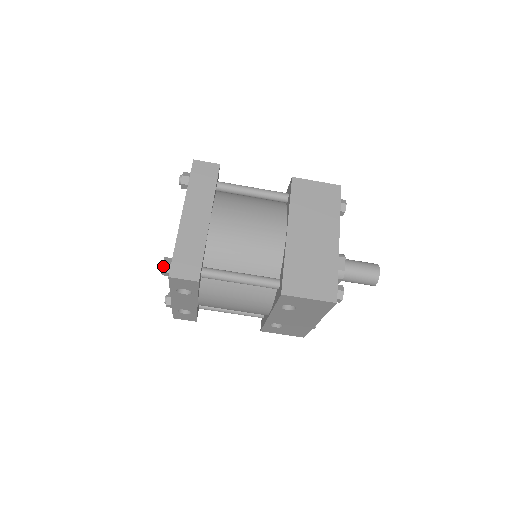
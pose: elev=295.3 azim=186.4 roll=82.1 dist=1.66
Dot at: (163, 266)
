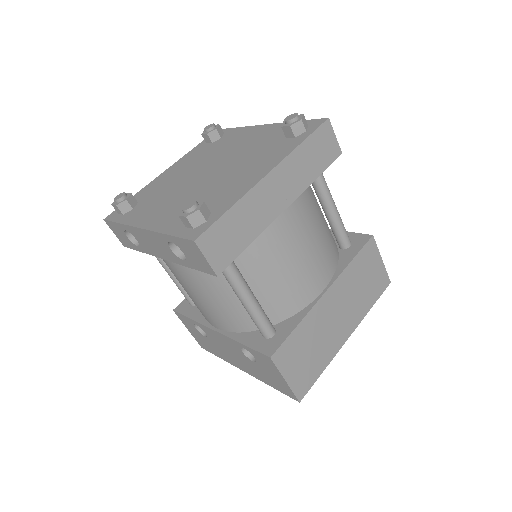
Dot at: (195, 213)
